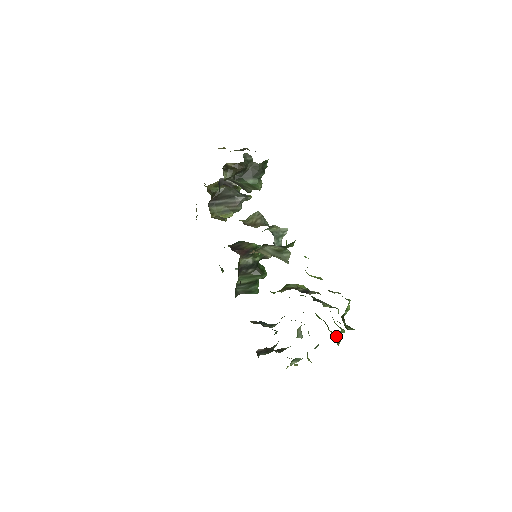
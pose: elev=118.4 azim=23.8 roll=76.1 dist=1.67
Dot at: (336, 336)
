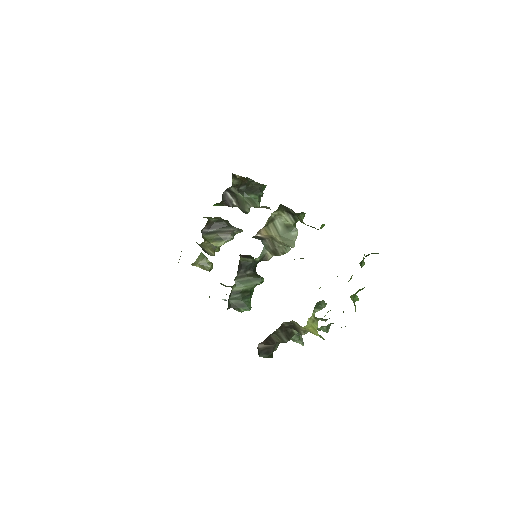
Dot at: (352, 299)
